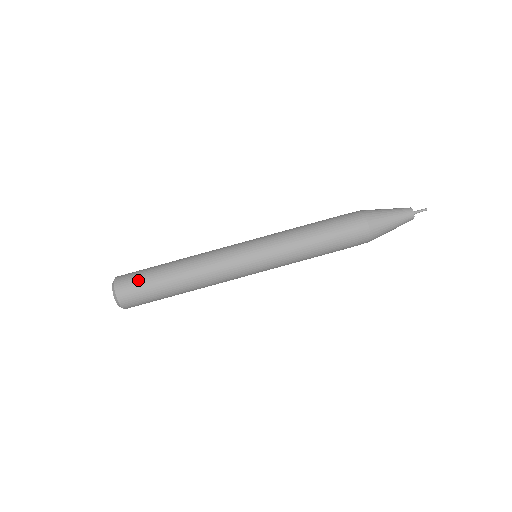
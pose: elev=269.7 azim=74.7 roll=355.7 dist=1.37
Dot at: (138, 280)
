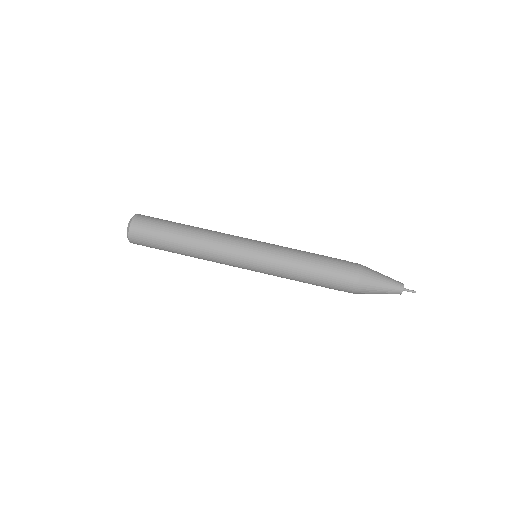
Dot at: (155, 221)
